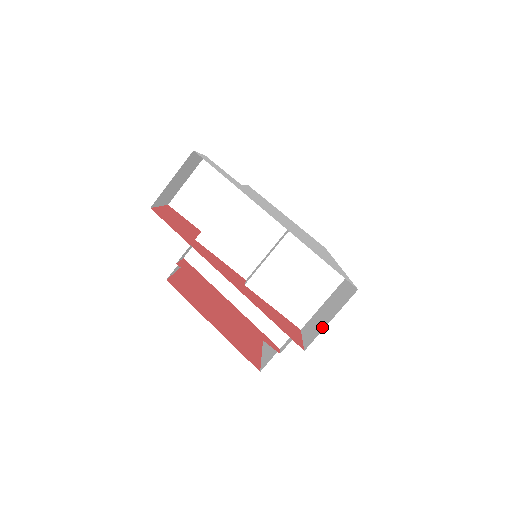
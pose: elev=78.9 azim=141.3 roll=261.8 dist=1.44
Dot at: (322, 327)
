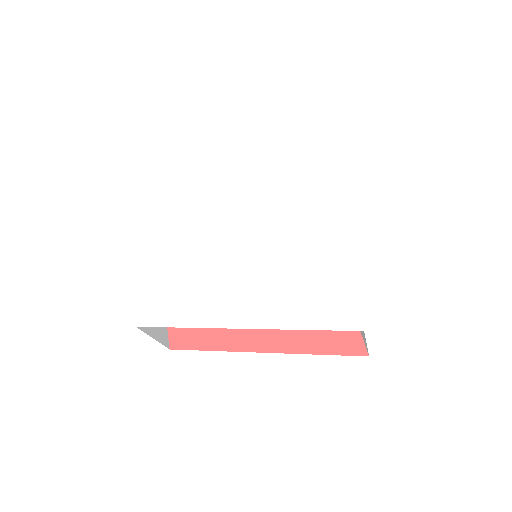
Dot at: (365, 343)
